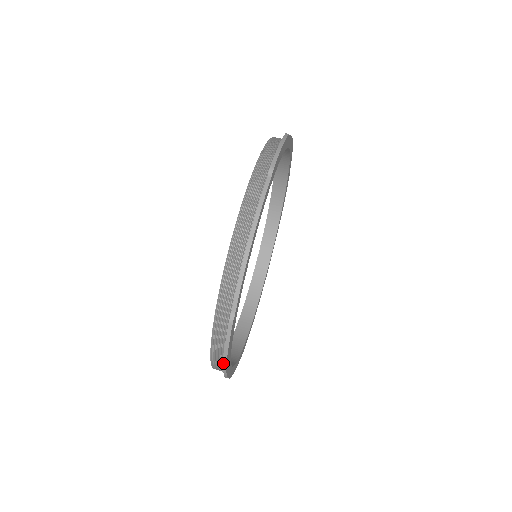
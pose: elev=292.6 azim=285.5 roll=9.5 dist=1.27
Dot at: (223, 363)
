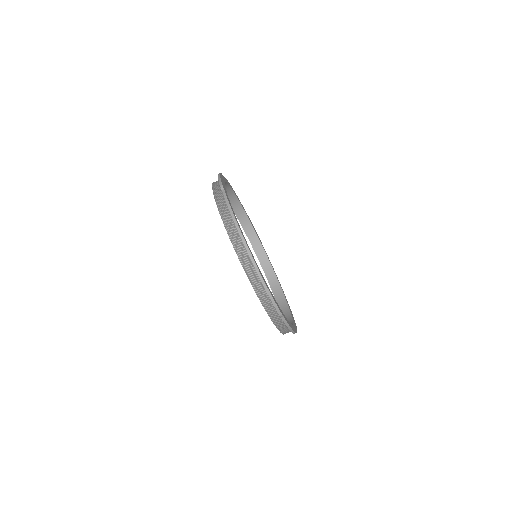
Dot at: occluded
